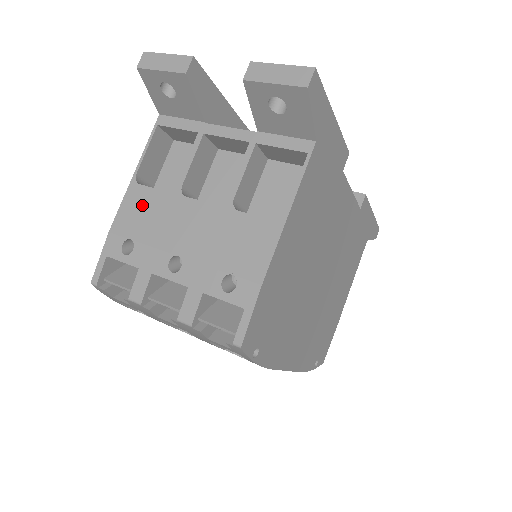
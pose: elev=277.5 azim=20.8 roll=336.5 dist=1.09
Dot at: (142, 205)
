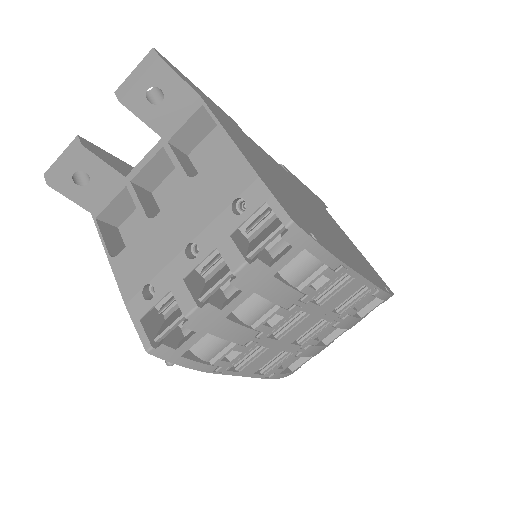
Dot at: (132, 260)
